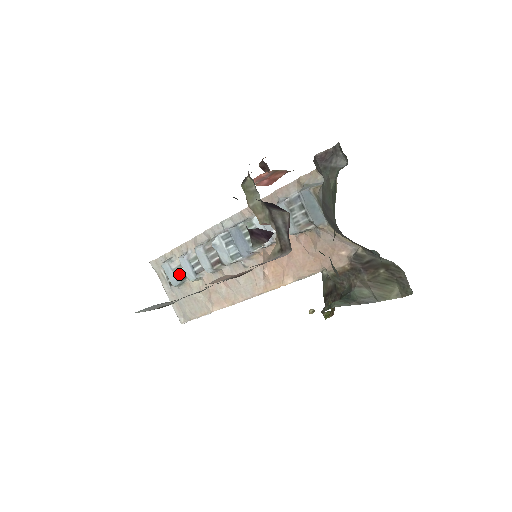
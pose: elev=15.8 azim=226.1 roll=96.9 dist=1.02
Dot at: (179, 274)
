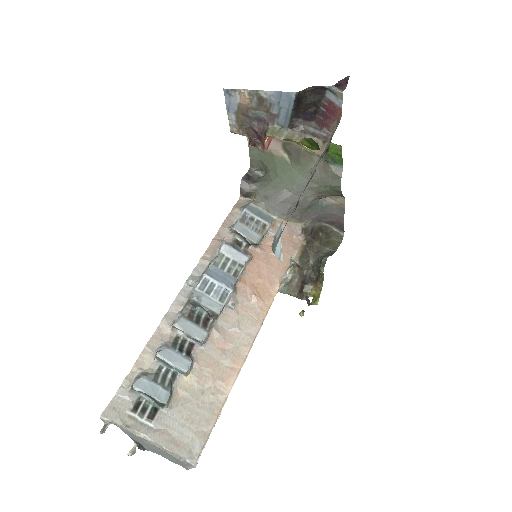
Dot at: (163, 382)
